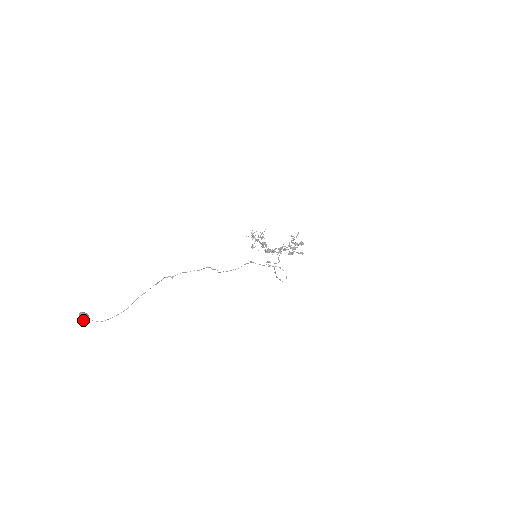
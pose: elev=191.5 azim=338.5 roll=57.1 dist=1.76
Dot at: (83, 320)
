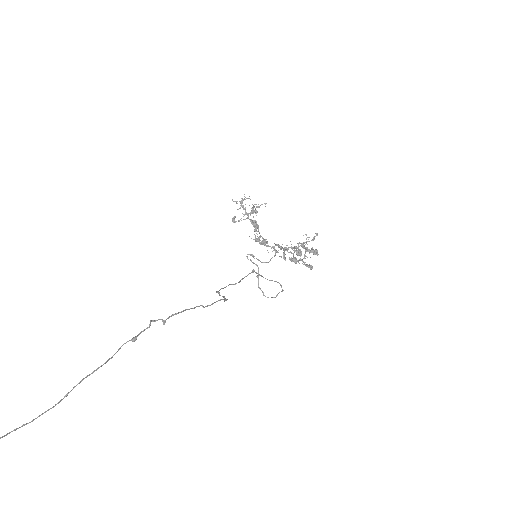
Dot at: out of frame
